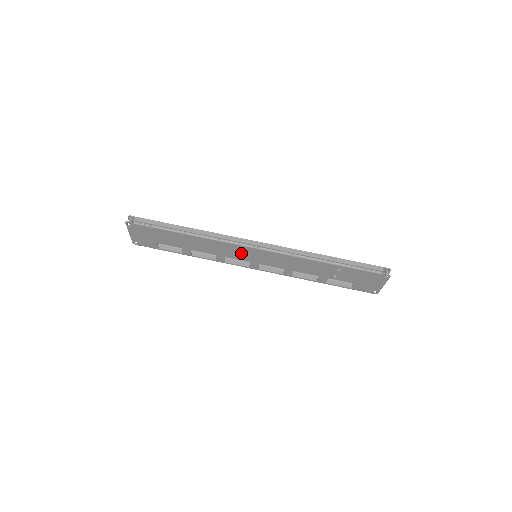
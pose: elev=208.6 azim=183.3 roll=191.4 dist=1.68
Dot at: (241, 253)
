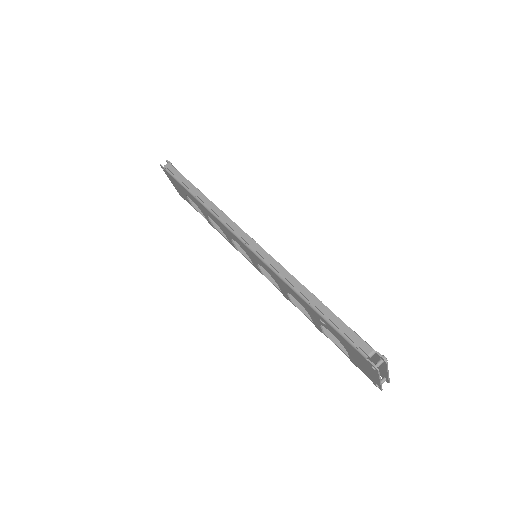
Dot at: (239, 244)
